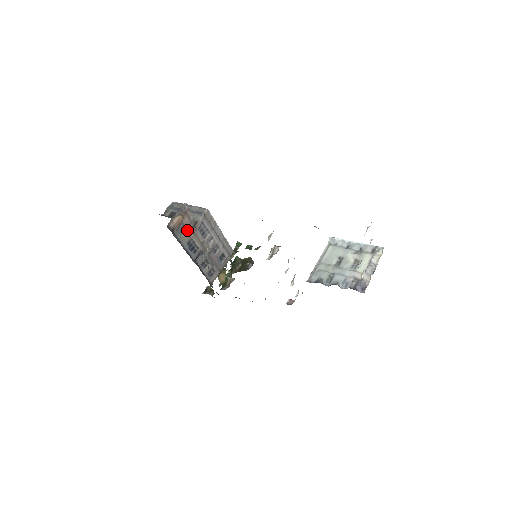
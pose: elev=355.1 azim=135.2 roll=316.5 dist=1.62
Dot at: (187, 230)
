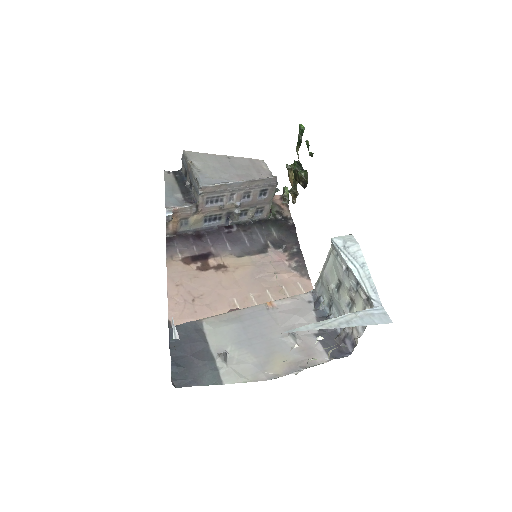
Dot at: (192, 218)
